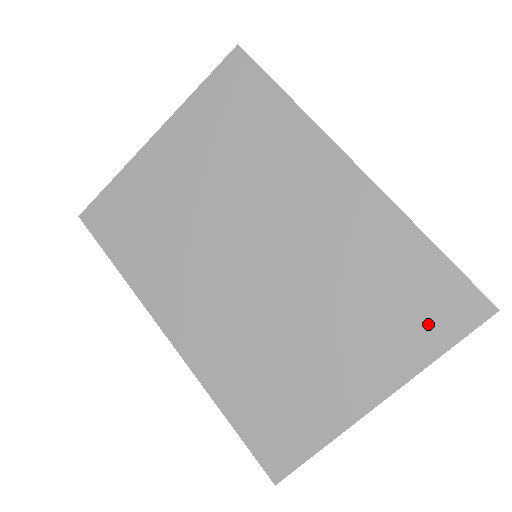
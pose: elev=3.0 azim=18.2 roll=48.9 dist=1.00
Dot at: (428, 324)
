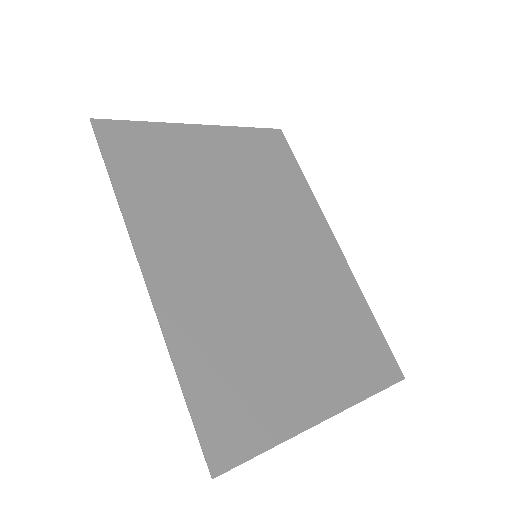
Dot at: (366, 369)
